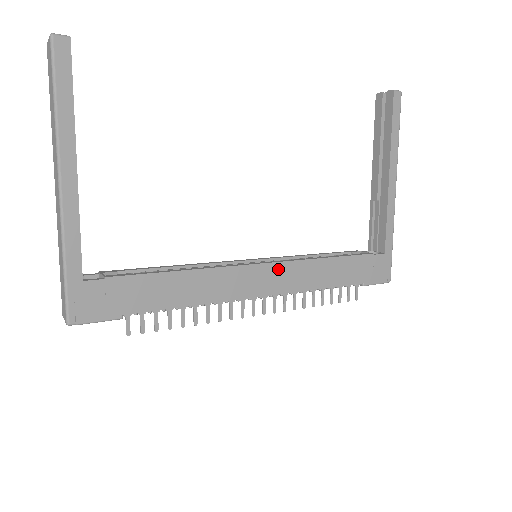
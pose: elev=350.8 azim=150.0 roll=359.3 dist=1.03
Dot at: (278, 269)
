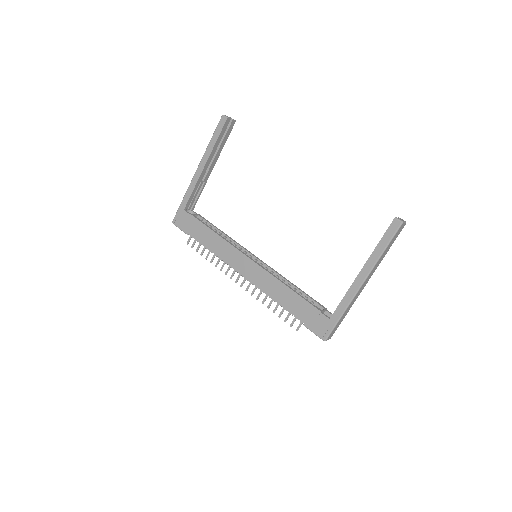
Dot at: (257, 269)
